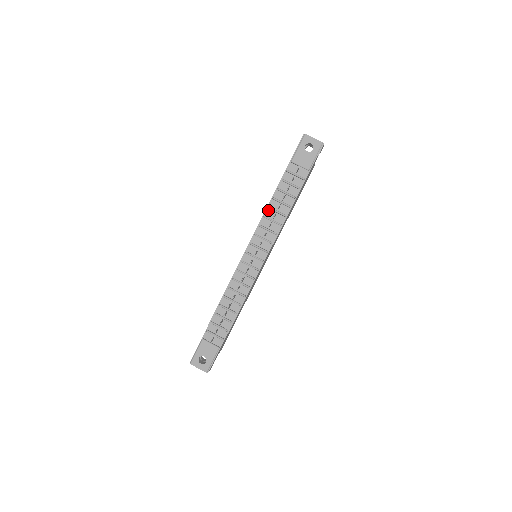
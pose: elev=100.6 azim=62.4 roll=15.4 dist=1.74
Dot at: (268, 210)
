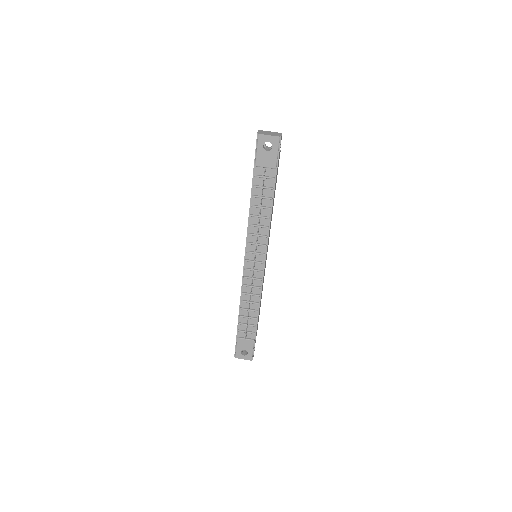
Dot at: (251, 218)
